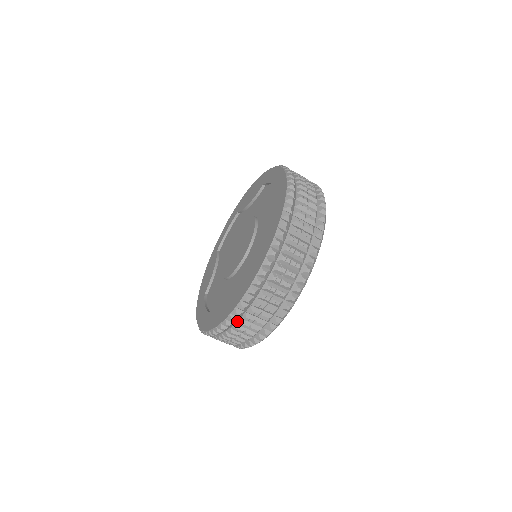
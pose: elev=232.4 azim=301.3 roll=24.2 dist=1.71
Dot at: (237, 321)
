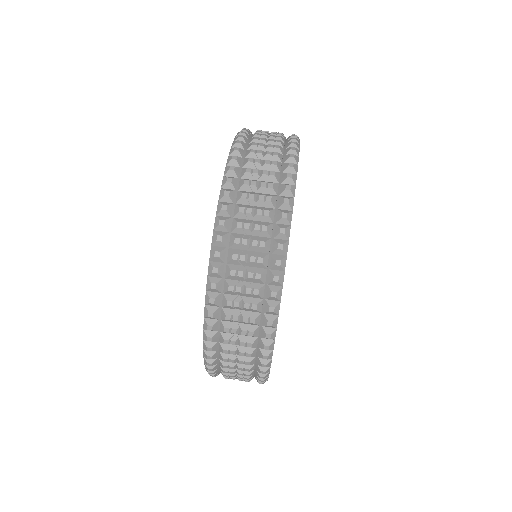
Dot at: (245, 155)
